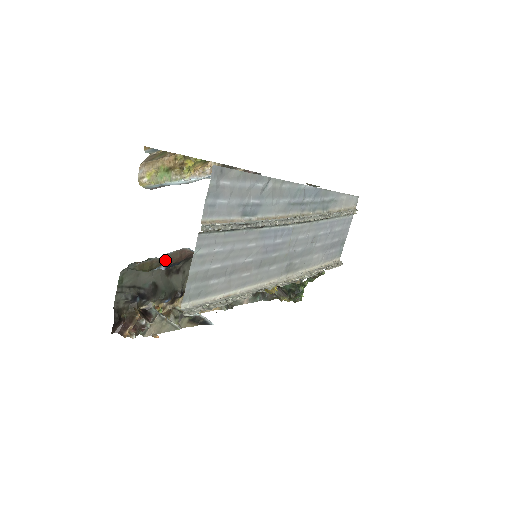
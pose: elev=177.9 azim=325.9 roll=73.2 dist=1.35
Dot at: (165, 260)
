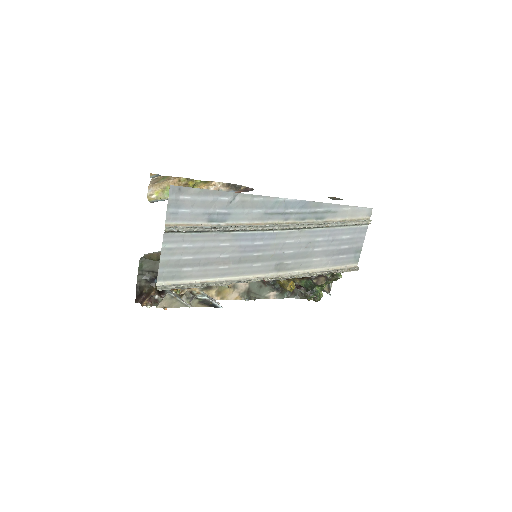
Dot at: occluded
